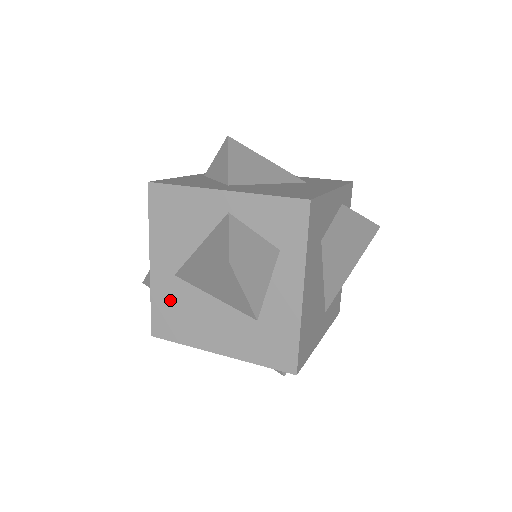
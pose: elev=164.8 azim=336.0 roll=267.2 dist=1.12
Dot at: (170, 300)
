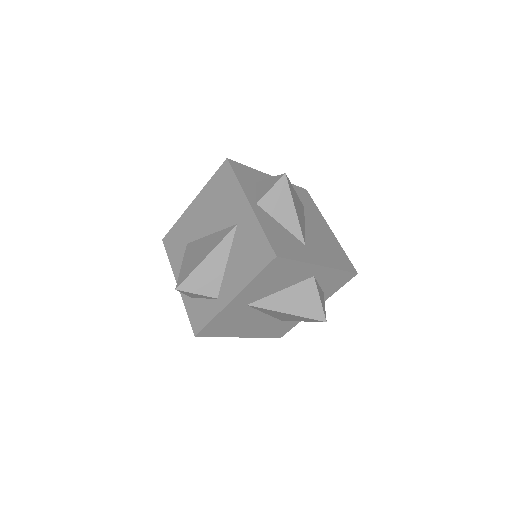
Dot at: (230, 317)
